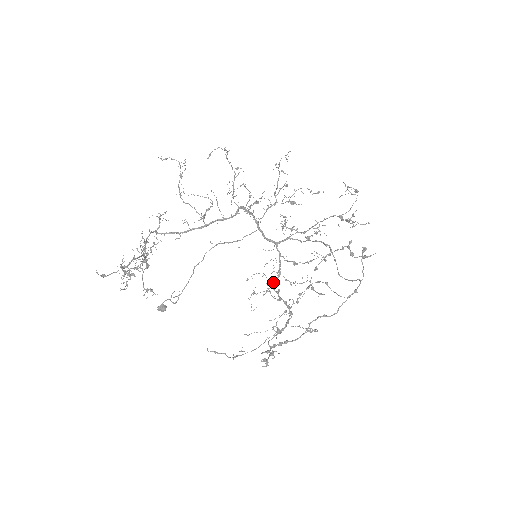
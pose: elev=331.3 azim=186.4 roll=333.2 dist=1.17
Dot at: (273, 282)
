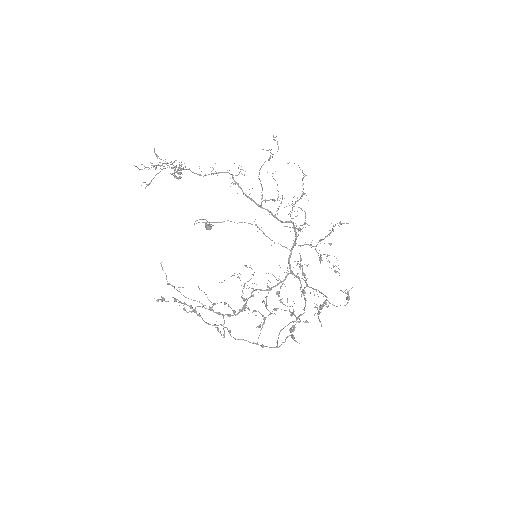
Dot at: (260, 289)
